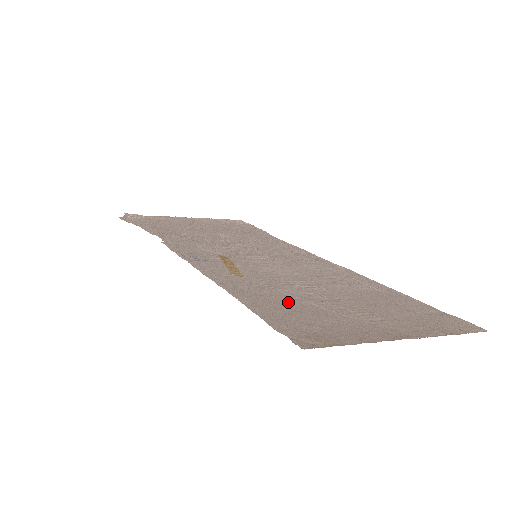
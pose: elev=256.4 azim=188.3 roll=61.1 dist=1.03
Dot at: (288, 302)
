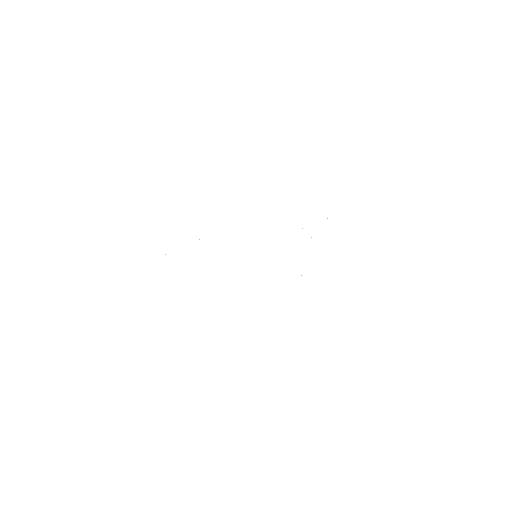
Dot at: occluded
